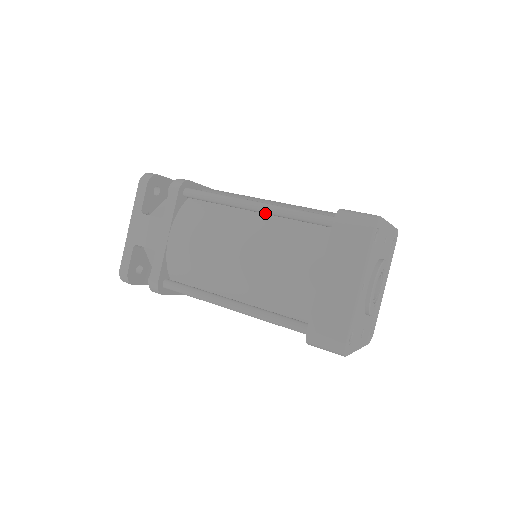
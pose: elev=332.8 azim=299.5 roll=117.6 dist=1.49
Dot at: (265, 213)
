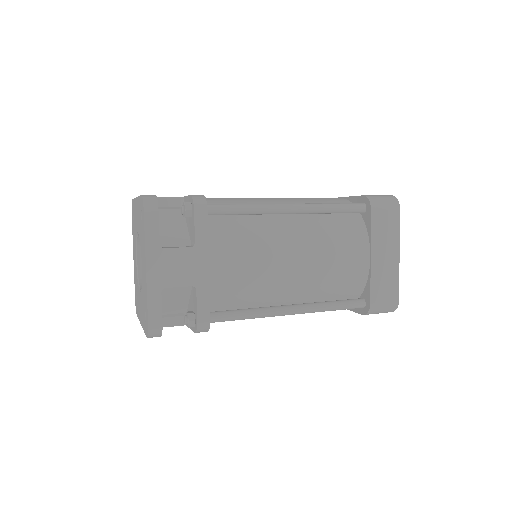
Dot at: (302, 213)
